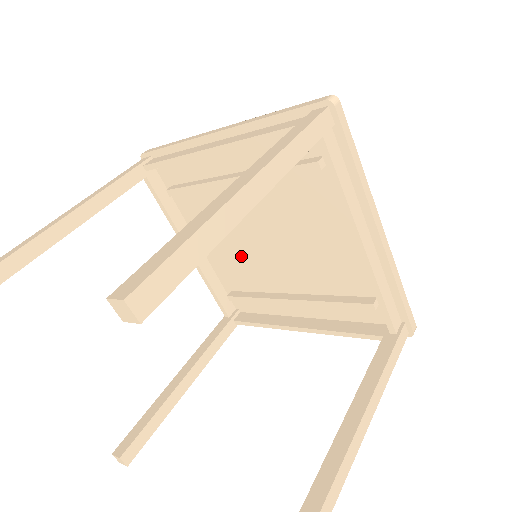
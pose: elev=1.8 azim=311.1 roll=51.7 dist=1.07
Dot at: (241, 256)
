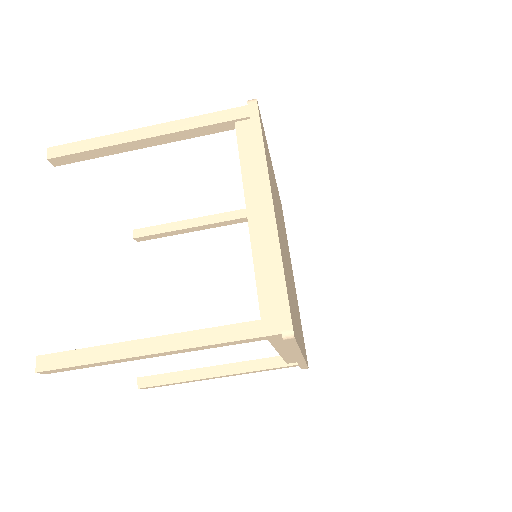
Dot at: occluded
